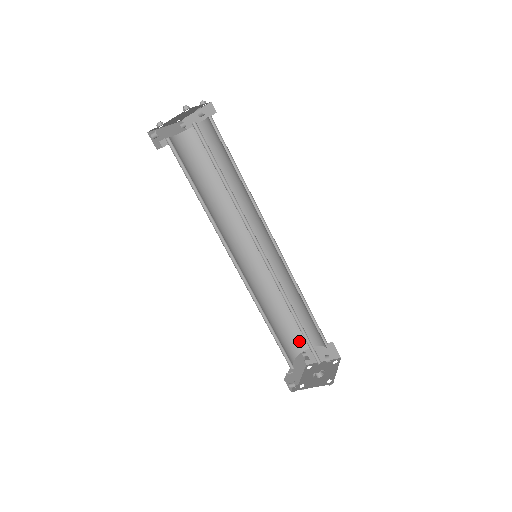
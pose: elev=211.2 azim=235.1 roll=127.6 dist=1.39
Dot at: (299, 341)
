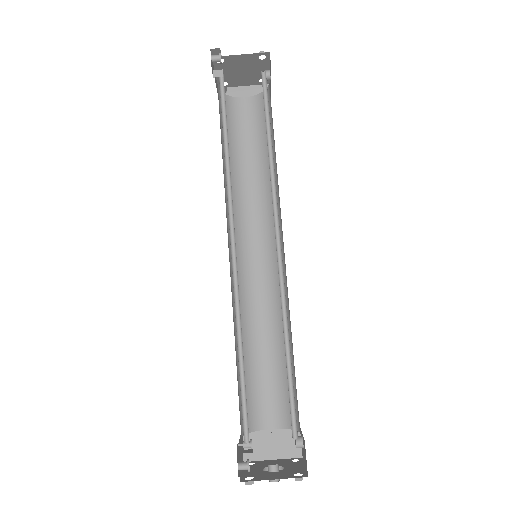
Dot at: (252, 413)
